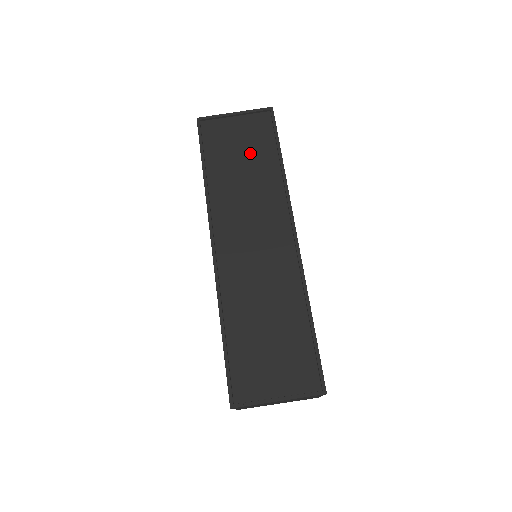
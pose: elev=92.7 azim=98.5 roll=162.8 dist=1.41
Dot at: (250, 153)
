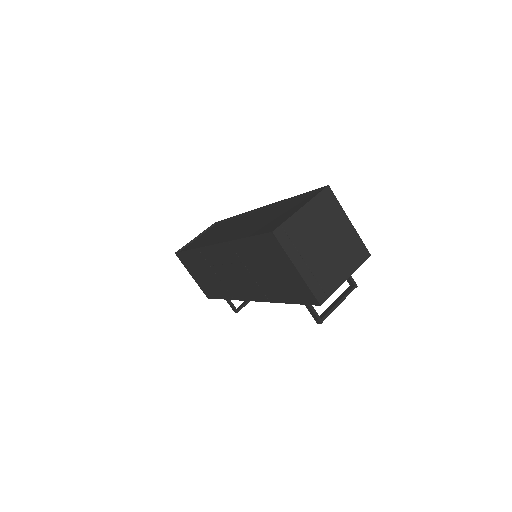
Dot at: occluded
